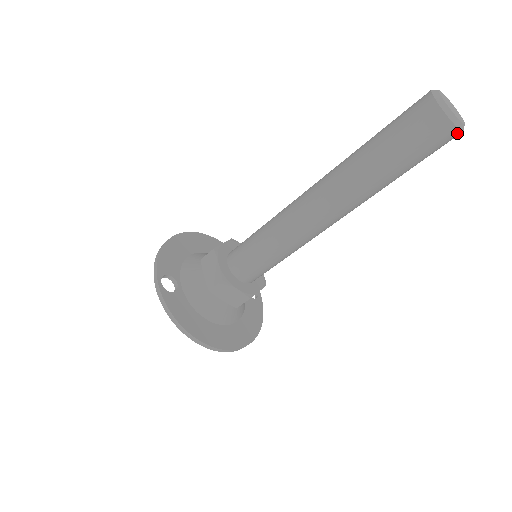
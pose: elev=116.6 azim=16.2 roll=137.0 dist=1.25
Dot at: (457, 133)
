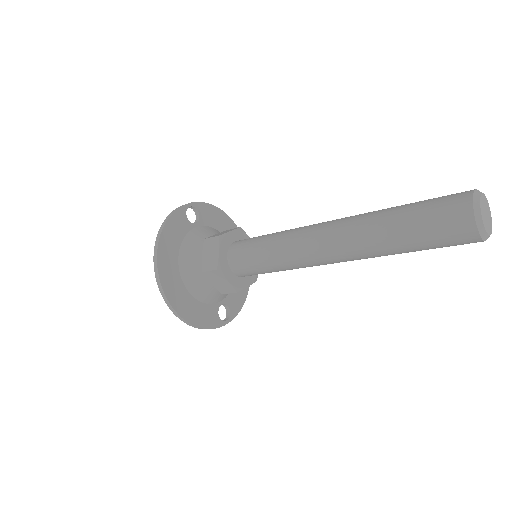
Dot at: (472, 225)
